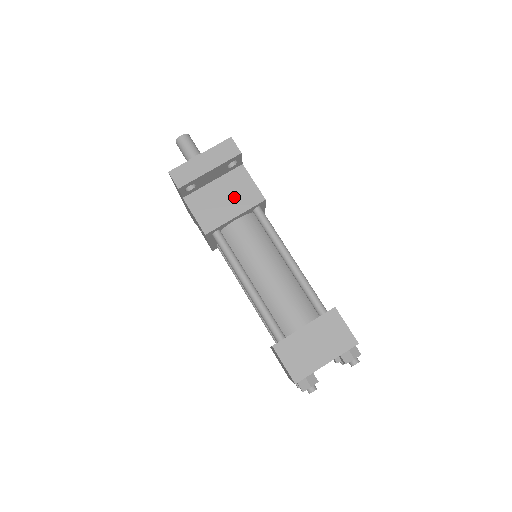
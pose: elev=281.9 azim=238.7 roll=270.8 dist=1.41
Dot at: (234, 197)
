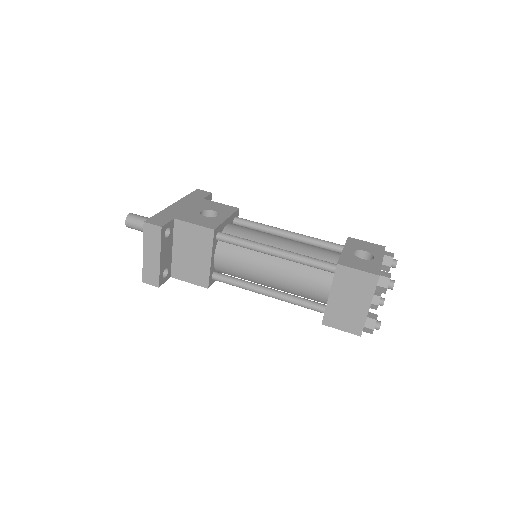
Dot at: (195, 248)
